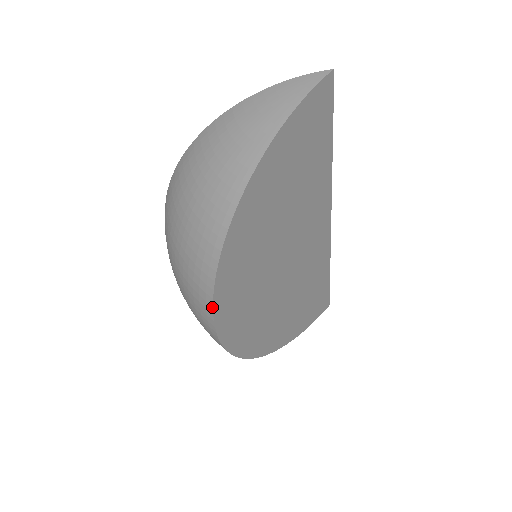
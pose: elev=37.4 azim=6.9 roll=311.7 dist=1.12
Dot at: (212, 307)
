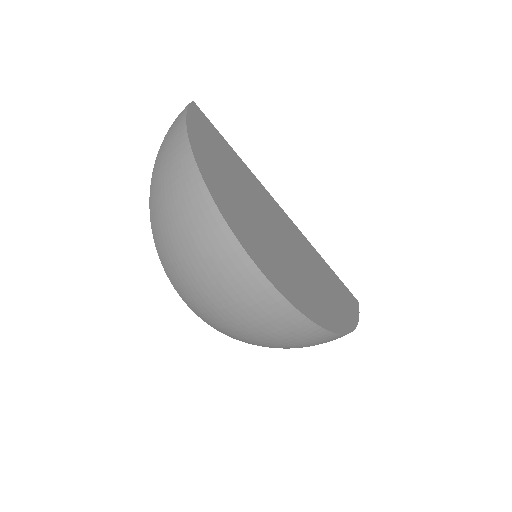
Dot at: (242, 248)
